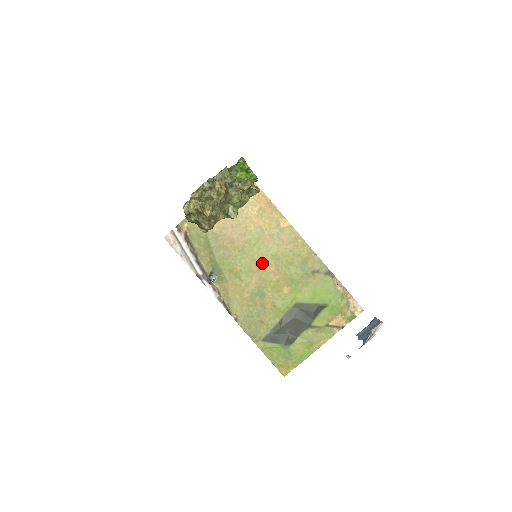
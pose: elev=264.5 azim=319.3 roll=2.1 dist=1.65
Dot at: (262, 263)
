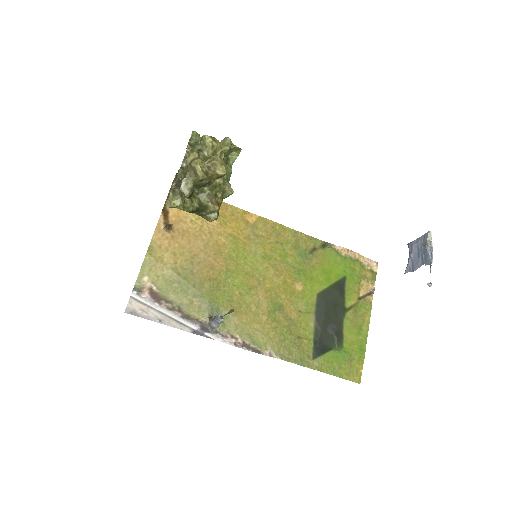
Dot at: (257, 272)
